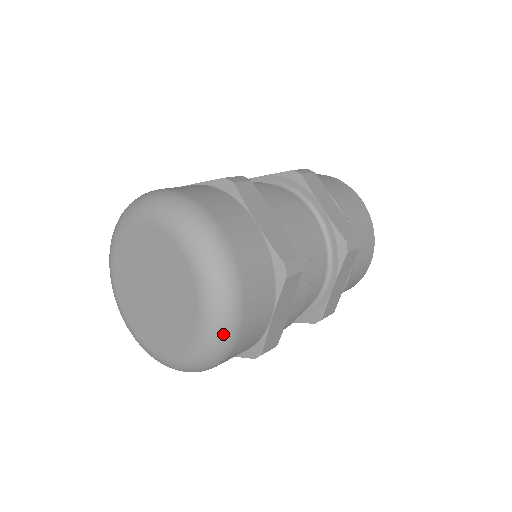
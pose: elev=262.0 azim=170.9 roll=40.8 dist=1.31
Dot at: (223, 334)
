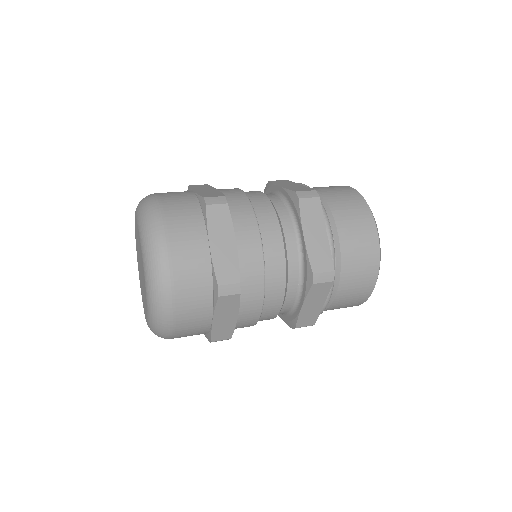
Dot at: (159, 323)
